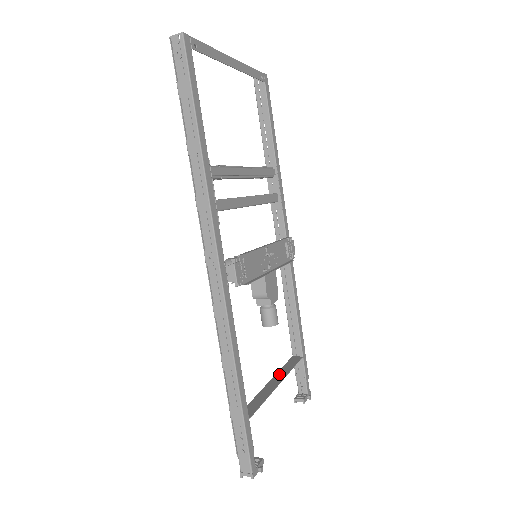
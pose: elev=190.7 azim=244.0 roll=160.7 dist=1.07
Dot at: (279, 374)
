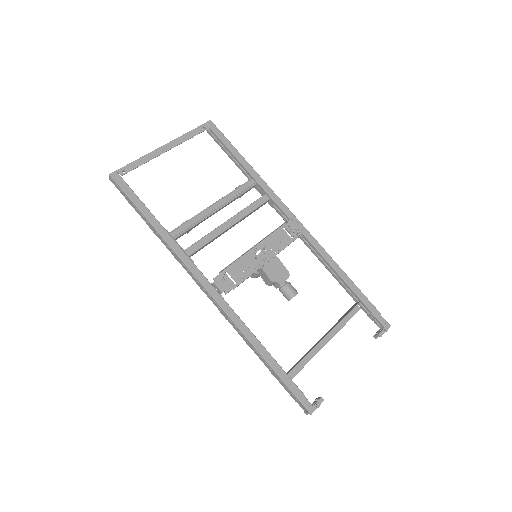
Dot at: (333, 326)
